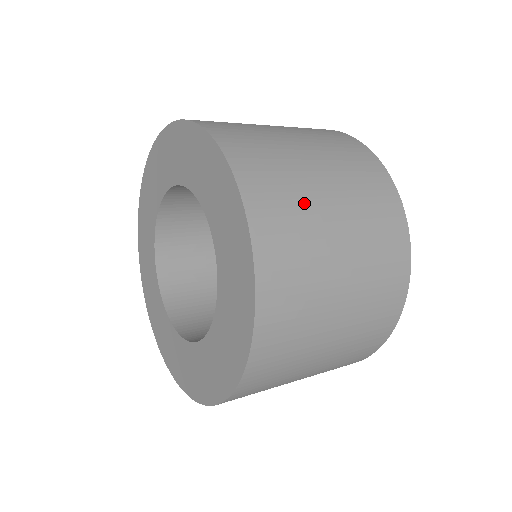
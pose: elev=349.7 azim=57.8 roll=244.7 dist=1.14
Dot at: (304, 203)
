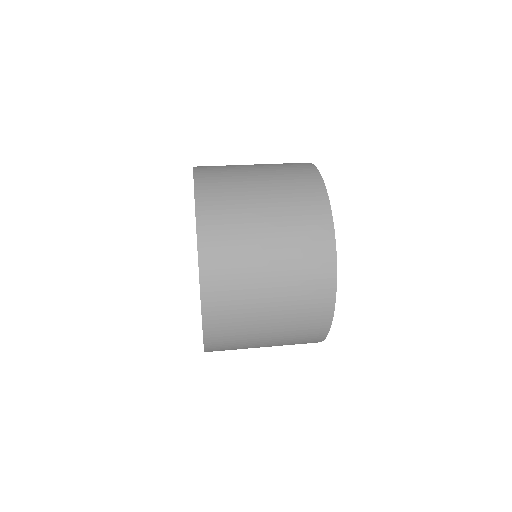
Dot at: (247, 311)
